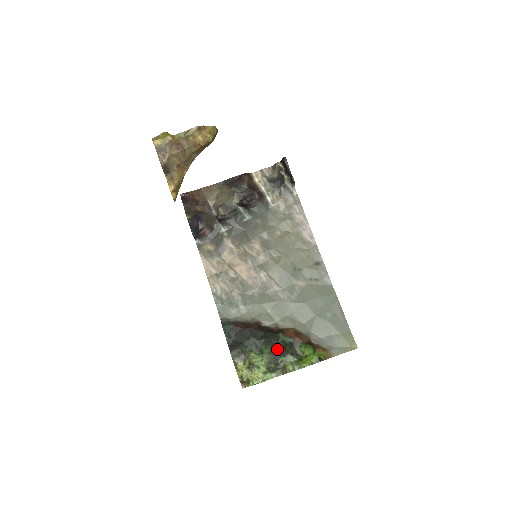
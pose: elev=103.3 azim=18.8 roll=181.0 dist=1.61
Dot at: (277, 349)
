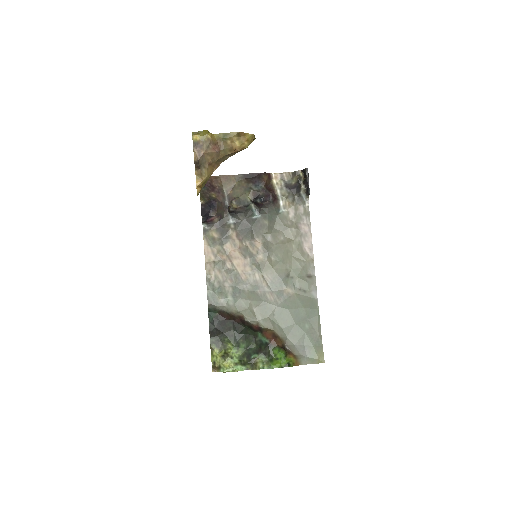
Dot at: (253, 346)
